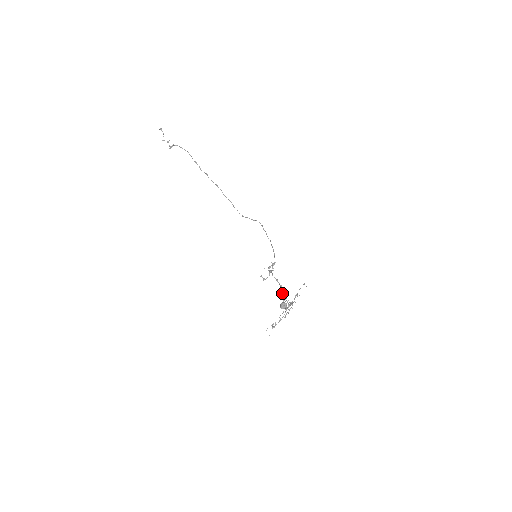
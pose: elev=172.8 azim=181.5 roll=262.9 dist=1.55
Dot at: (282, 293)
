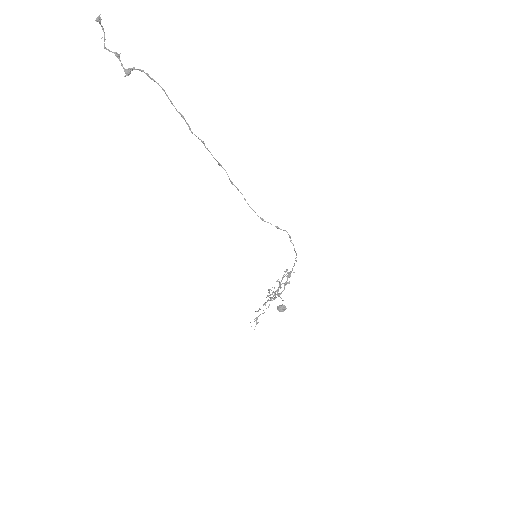
Dot at: occluded
